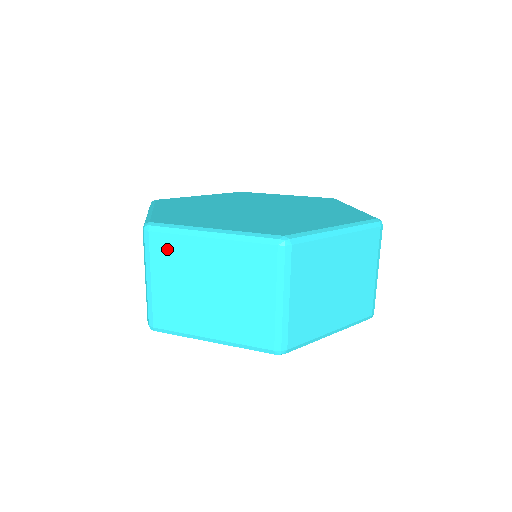
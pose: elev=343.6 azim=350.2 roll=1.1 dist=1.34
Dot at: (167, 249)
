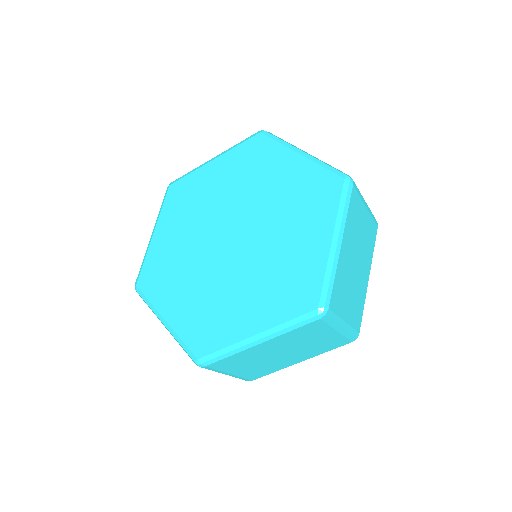
Dot at: (229, 363)
